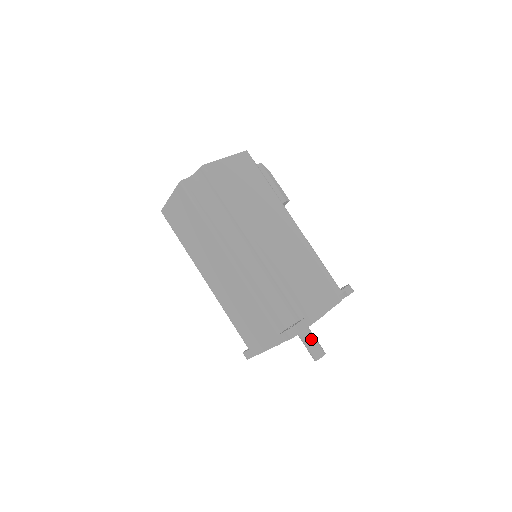
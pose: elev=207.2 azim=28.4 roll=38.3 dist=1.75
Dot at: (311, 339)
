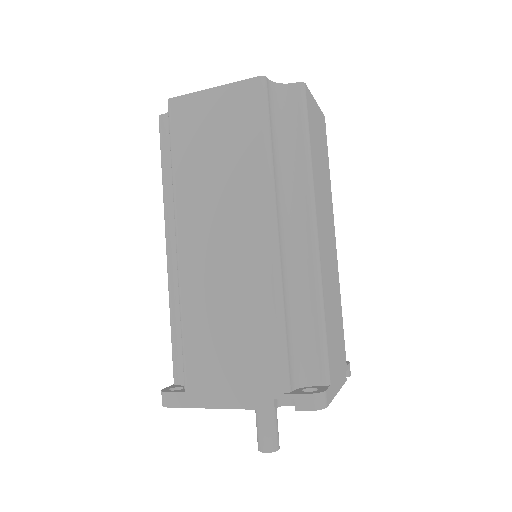
Dot at: (275, 416)
